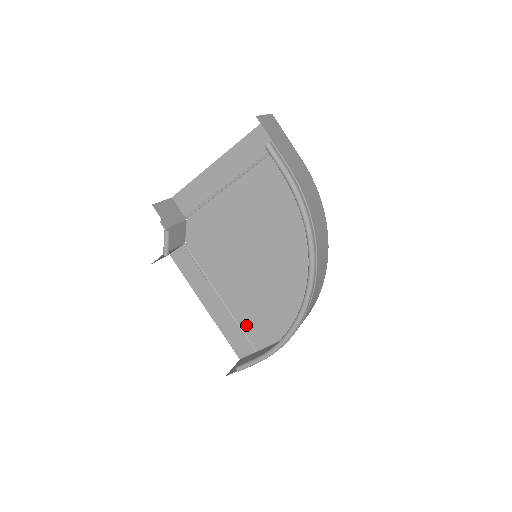
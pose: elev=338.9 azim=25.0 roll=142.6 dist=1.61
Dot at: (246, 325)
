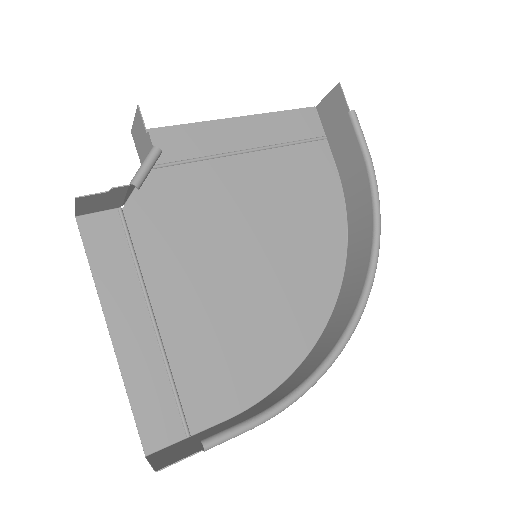
Dot at: (187, 378)
